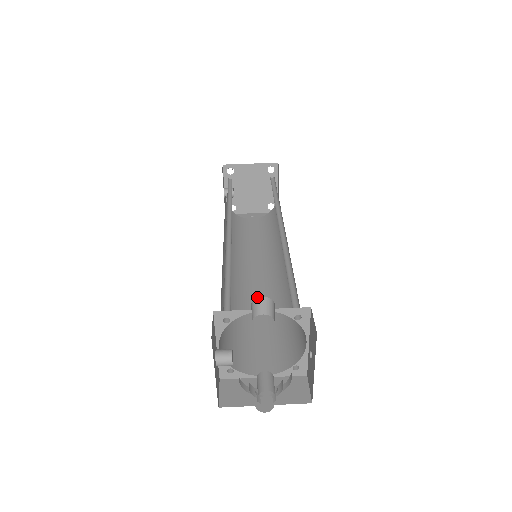
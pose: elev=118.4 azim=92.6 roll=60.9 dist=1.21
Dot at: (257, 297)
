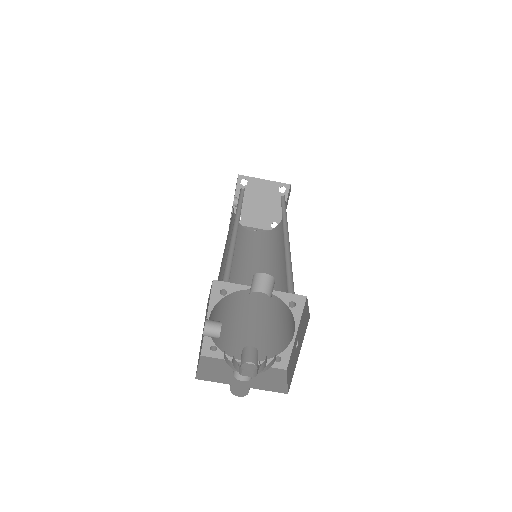
Dot at: (249, 295)
